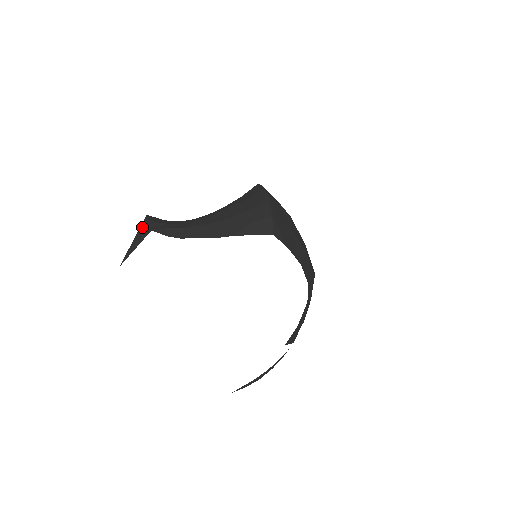
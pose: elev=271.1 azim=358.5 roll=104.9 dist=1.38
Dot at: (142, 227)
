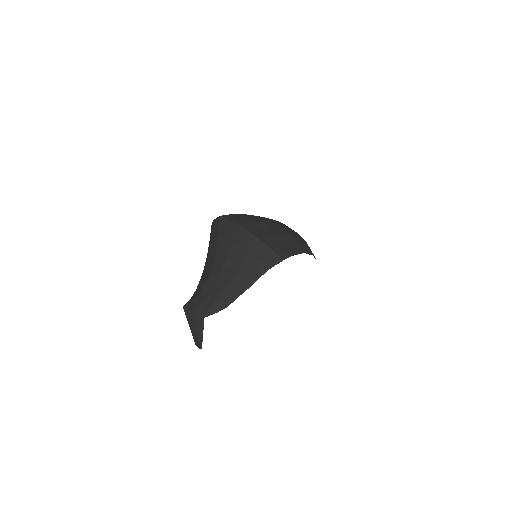
Dot at: (191, 318)
